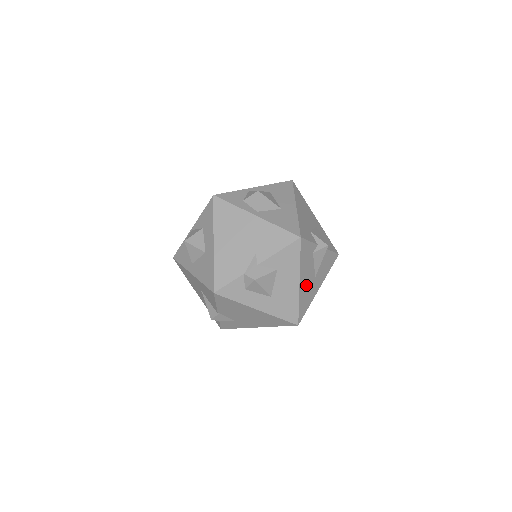
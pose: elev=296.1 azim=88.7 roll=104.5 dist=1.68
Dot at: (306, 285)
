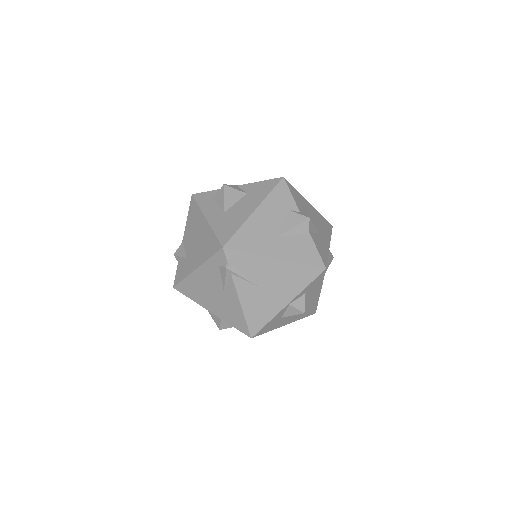
Dot at: (261, 226)
